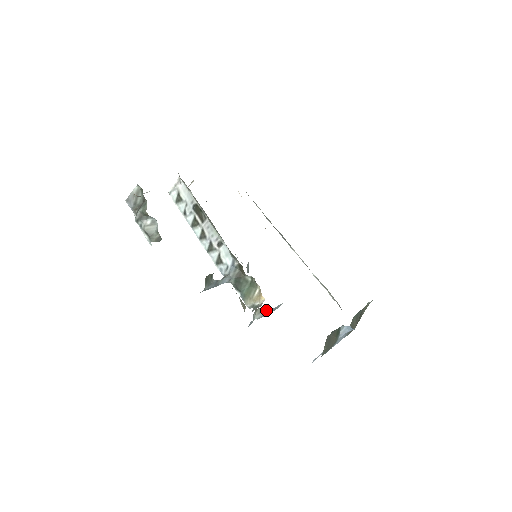
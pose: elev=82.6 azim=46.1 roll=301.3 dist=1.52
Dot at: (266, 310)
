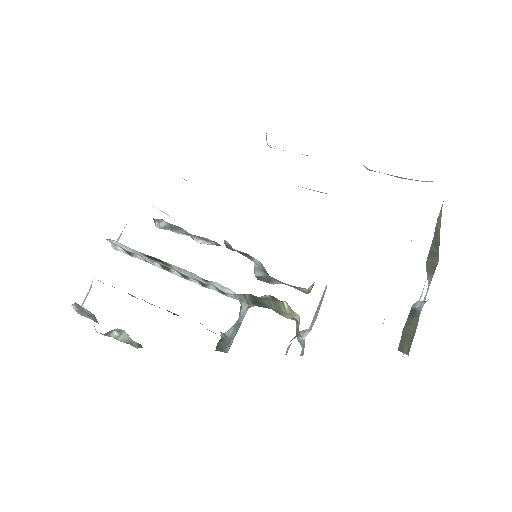
Dot at: occluded
